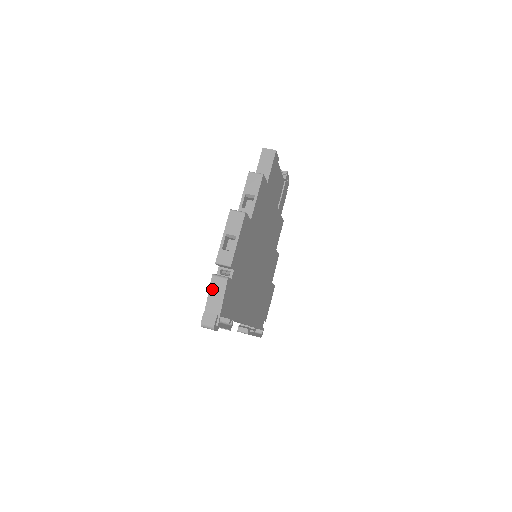
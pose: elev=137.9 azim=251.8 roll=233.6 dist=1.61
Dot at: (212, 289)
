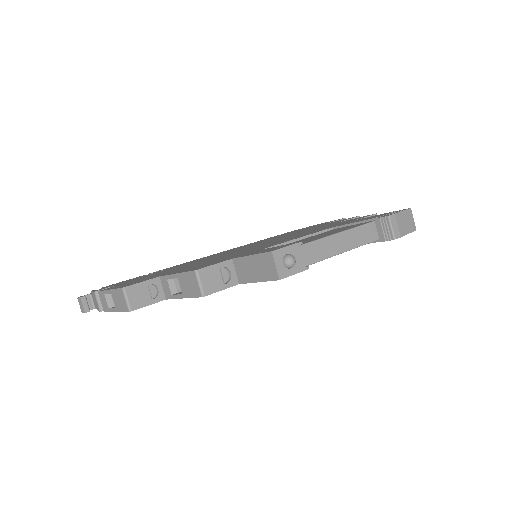
Dot at: (94, 295)
